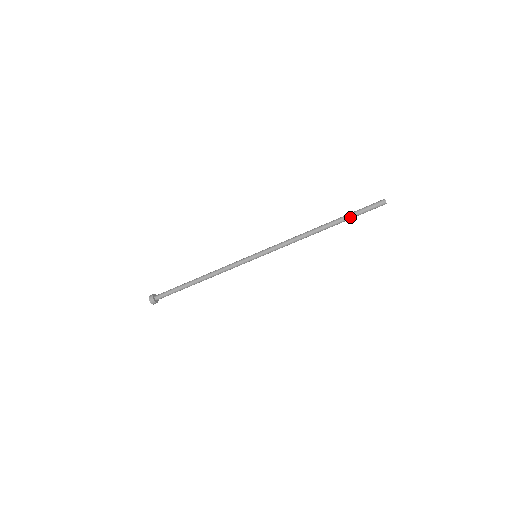
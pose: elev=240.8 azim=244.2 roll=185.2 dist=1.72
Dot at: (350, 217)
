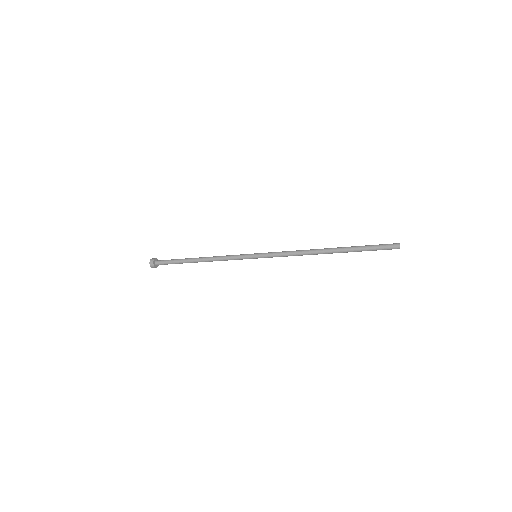
Dot at: (358, 250)
